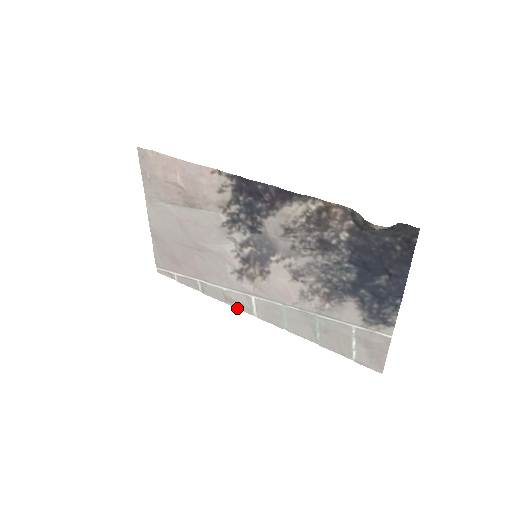
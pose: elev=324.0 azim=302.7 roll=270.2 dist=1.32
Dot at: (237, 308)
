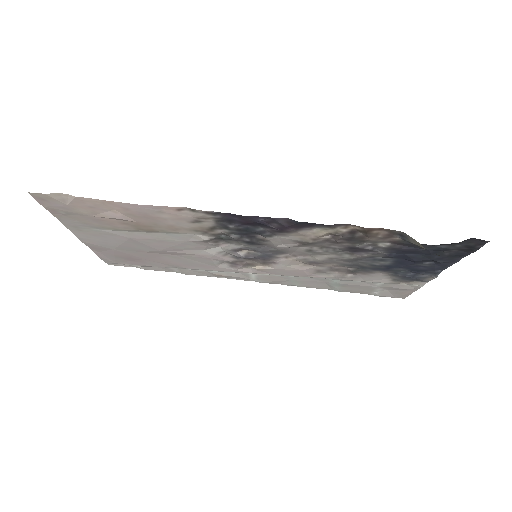
Dot at: occluded
